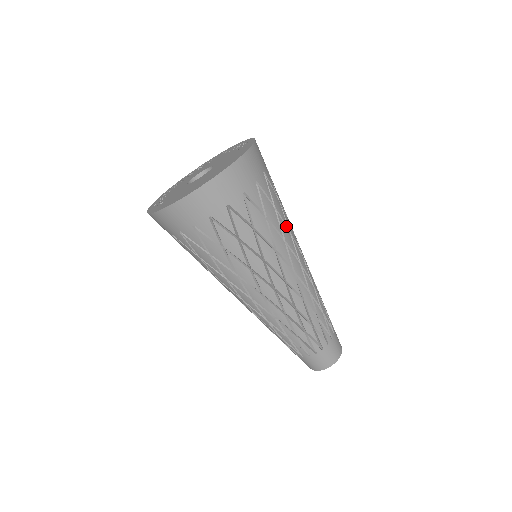
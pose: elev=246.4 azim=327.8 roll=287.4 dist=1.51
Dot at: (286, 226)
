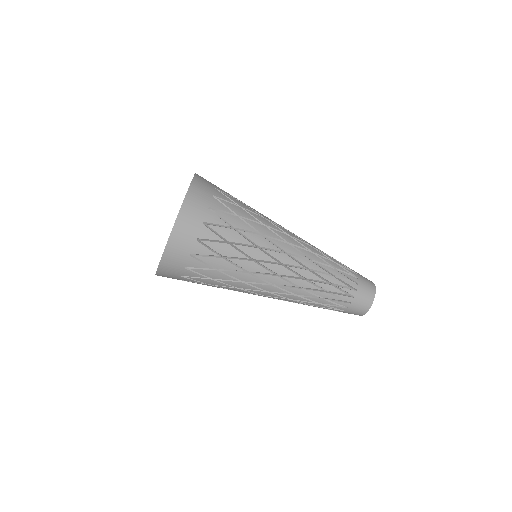
Dot at: occluded
